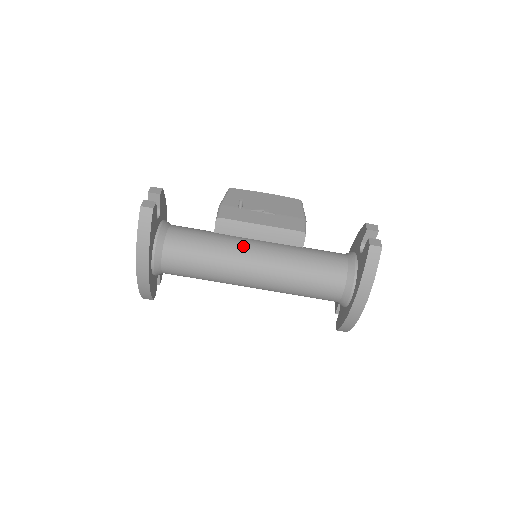
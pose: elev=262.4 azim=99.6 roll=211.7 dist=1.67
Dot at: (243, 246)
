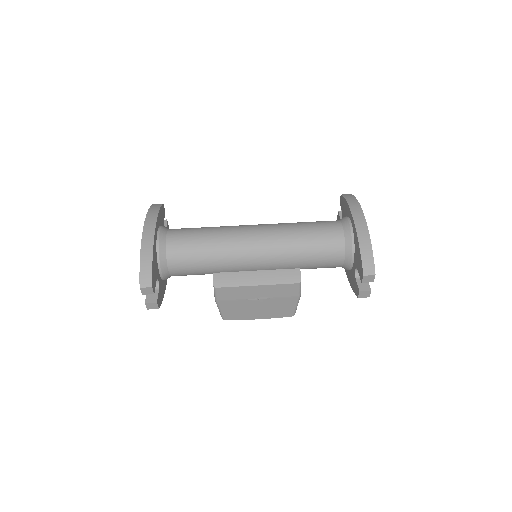
Dot at: occluded
